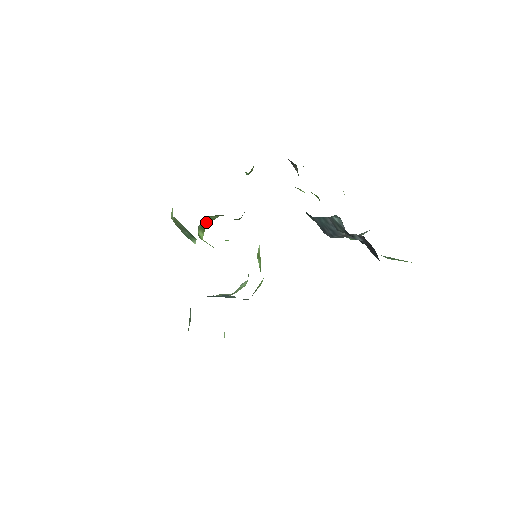
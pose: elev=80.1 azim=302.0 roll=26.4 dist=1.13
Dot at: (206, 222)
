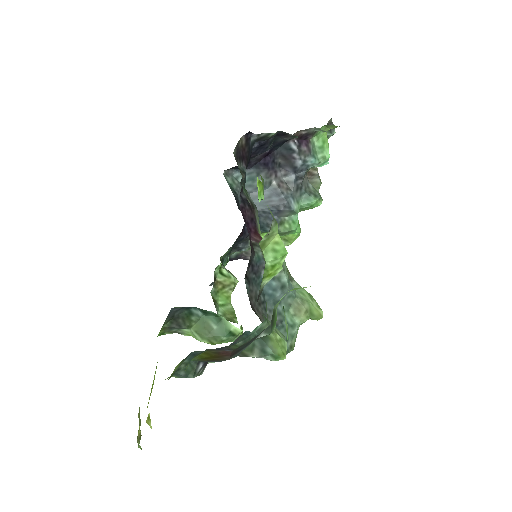
Dot at: (230, 318)
